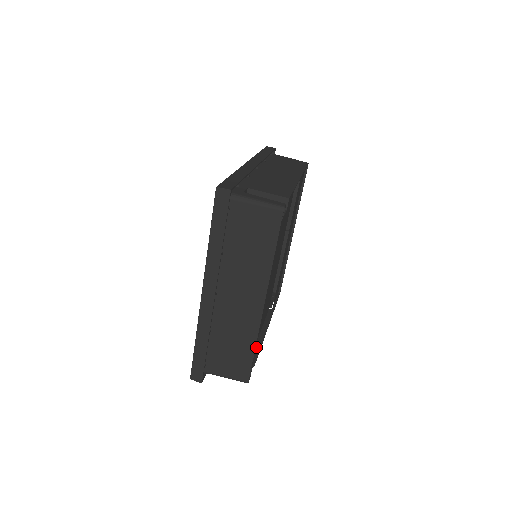
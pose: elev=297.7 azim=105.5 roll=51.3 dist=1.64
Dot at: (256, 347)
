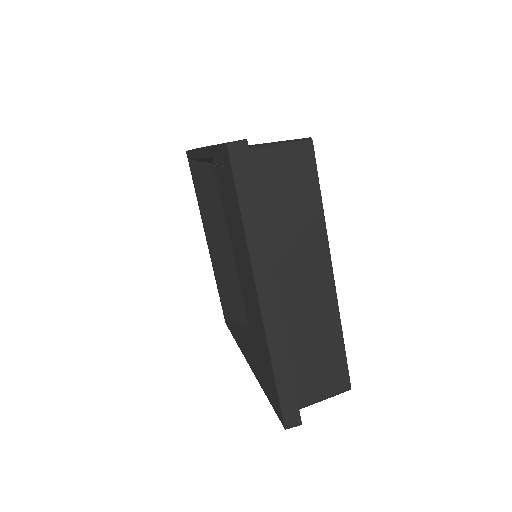
Dot at: occluded
